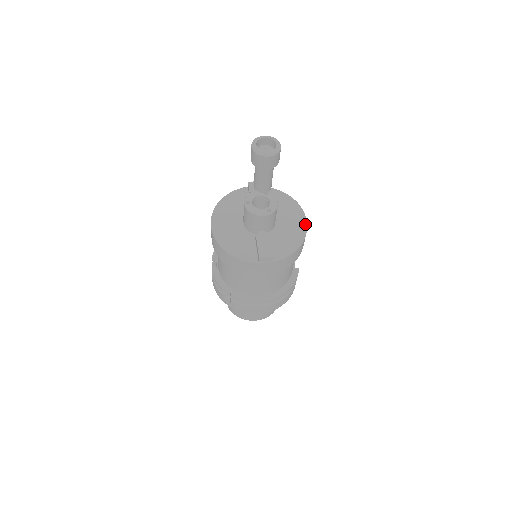
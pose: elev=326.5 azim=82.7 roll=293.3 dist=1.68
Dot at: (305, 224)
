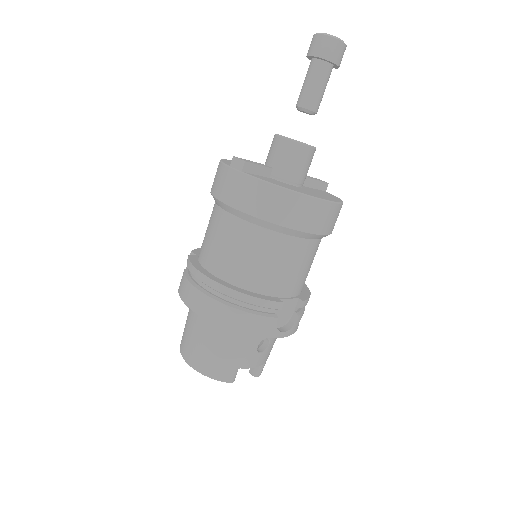
Dot at: (322, 198)
